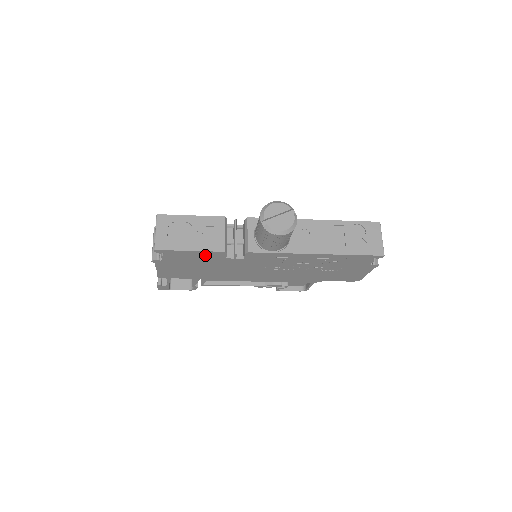
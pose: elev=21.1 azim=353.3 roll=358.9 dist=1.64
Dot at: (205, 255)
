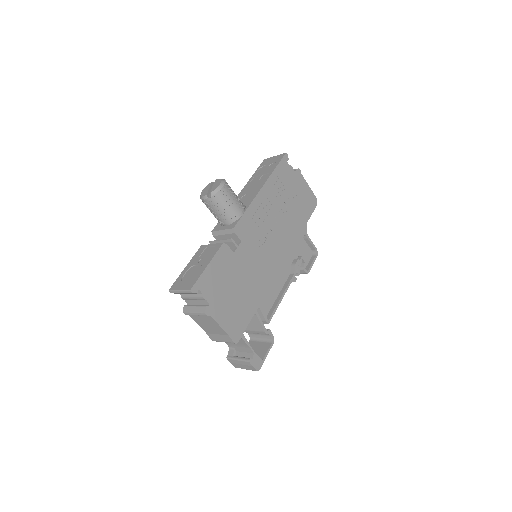
Dot at: (220, 263)
